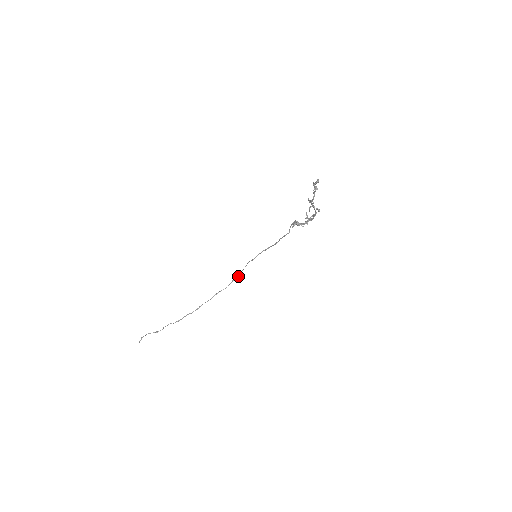
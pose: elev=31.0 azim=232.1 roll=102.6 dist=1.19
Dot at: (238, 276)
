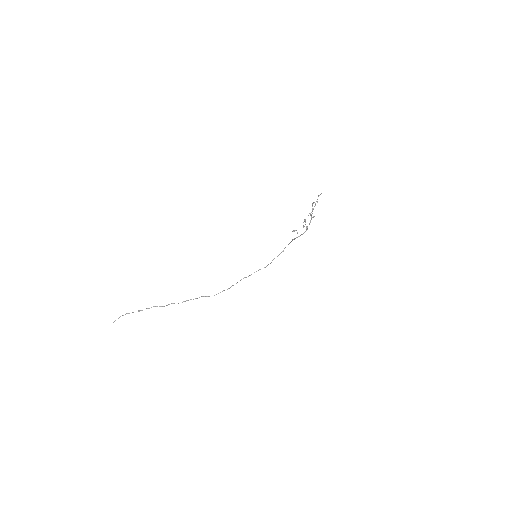
Dot at: (227, 289)
